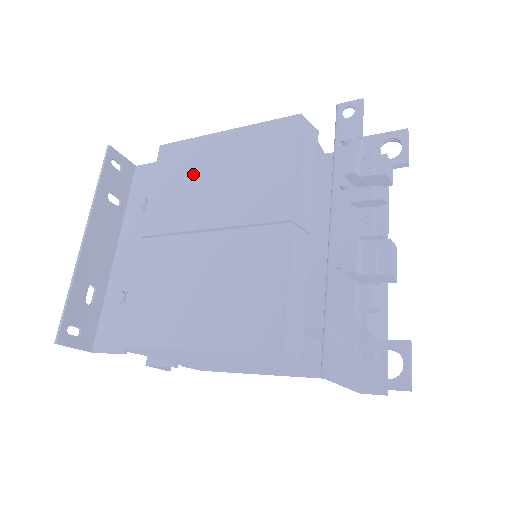
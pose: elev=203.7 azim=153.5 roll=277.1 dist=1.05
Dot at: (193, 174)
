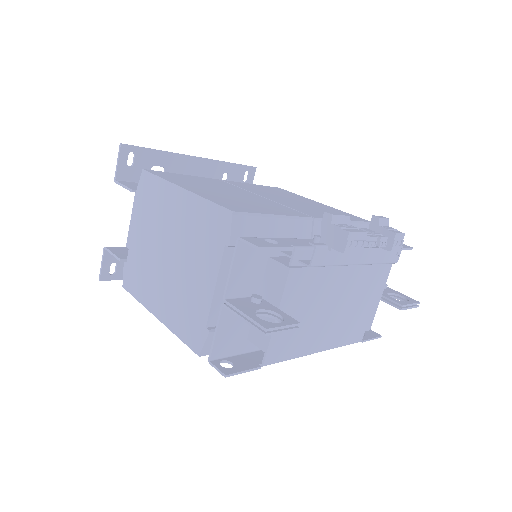
Dot at: (282, 194)
